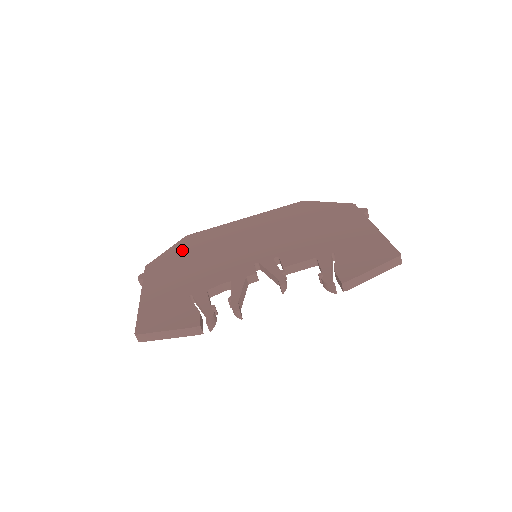
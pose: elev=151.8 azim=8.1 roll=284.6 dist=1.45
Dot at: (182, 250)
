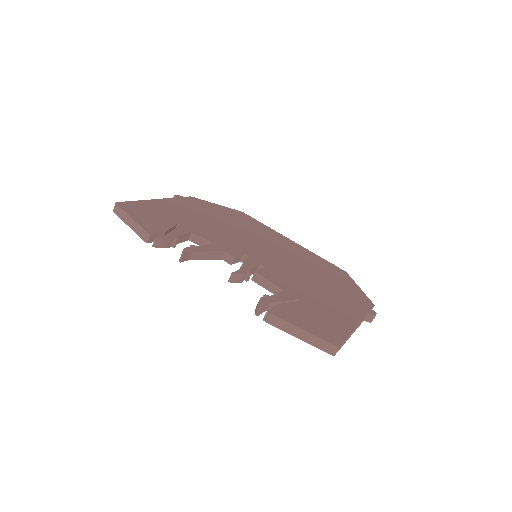
Dot at: (225, 212)
